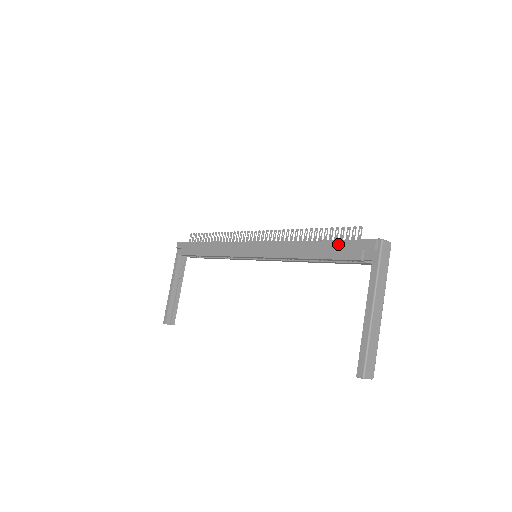
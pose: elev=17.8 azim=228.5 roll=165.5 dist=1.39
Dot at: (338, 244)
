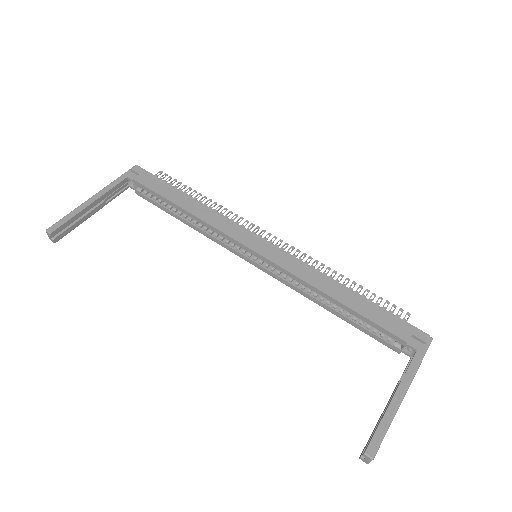
Dot at: (385, 313)
